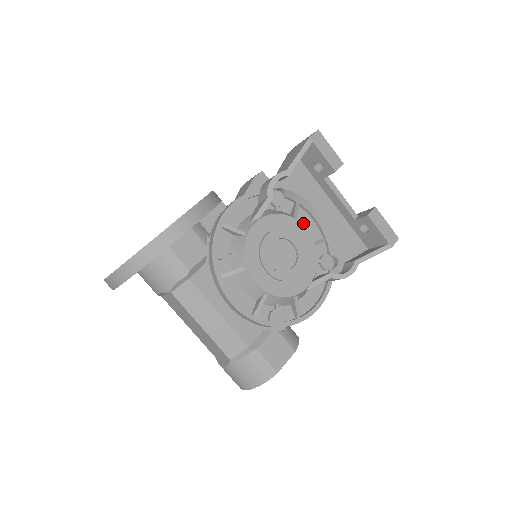
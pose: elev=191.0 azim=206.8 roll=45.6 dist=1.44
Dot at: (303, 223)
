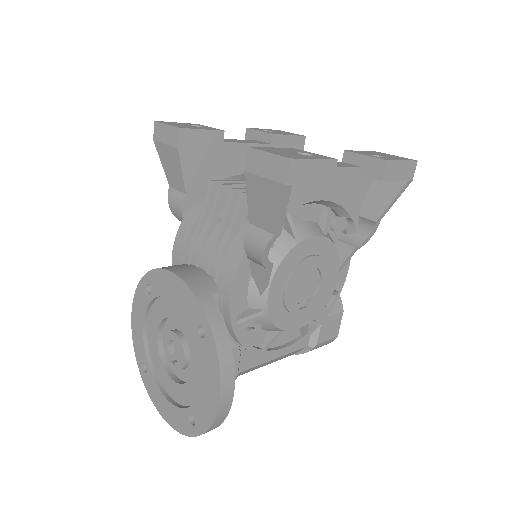
Dot at: (300, 218)
